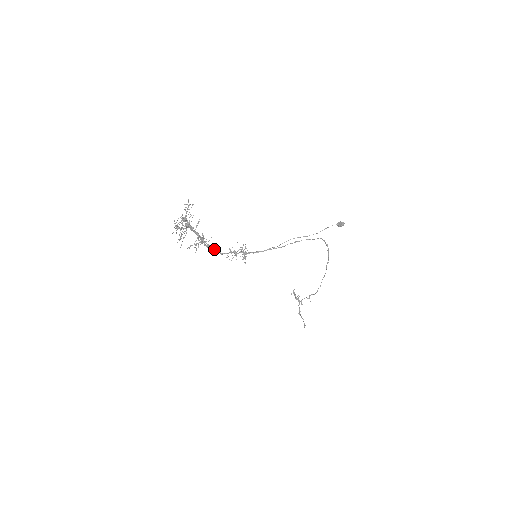
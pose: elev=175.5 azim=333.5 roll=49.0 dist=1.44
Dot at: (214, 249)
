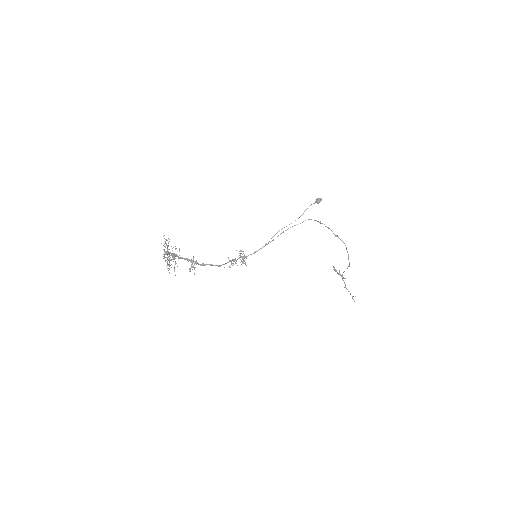
Dot at: (210, 265)
